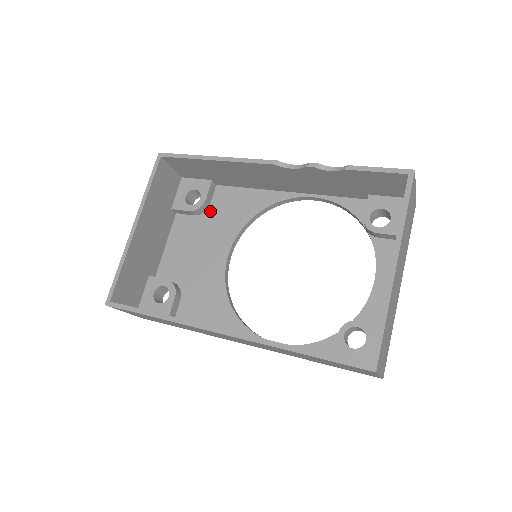
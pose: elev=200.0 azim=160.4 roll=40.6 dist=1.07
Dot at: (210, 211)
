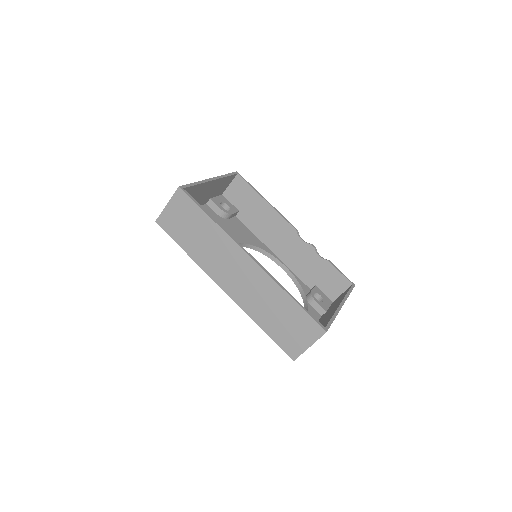
Dot at: (228, 221)
